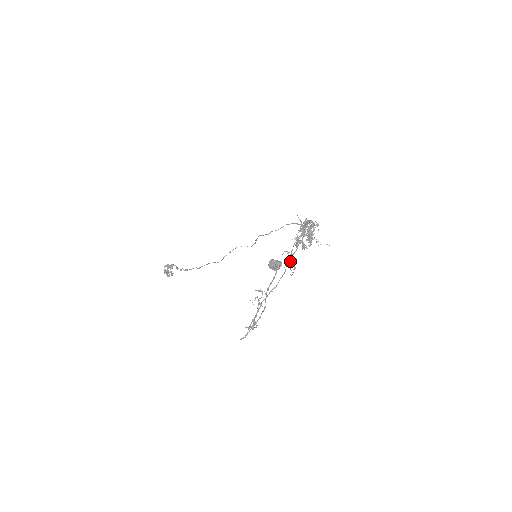
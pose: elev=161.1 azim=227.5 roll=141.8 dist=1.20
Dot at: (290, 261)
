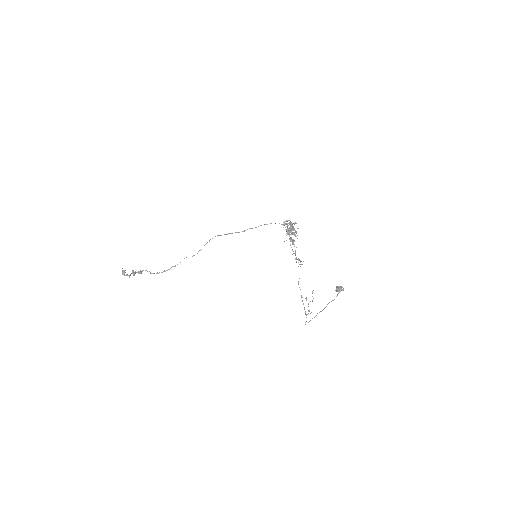
Dot at: (297, 259)
